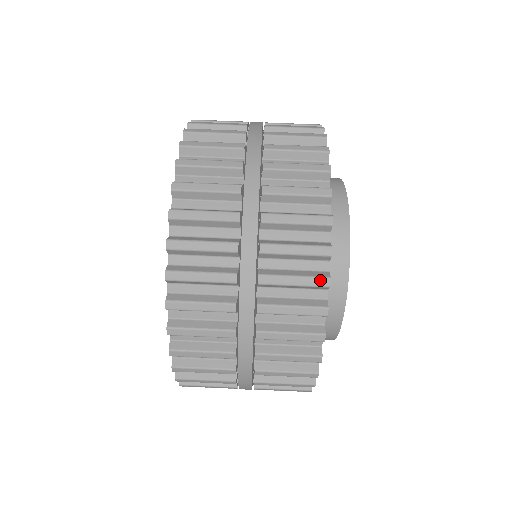
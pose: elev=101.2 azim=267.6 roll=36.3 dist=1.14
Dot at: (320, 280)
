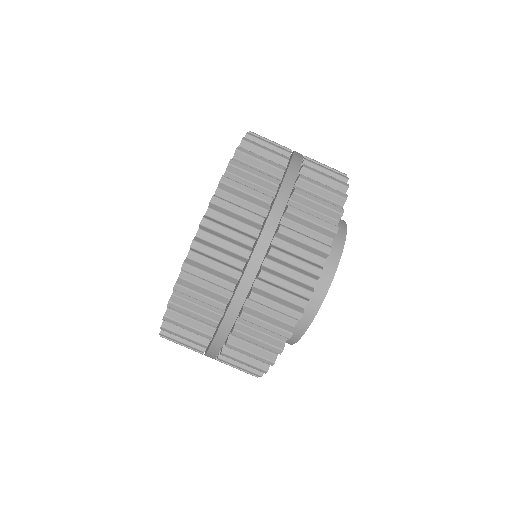
Dot at: (252, 375)
